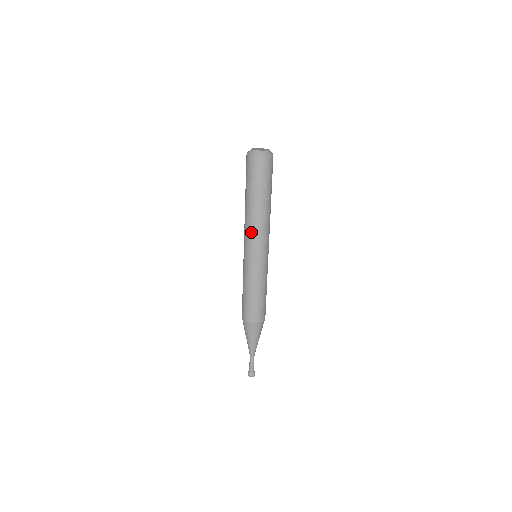
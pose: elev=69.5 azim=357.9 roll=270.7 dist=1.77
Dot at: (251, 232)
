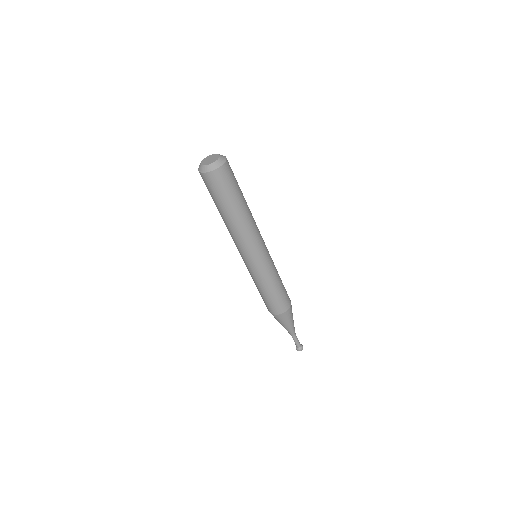
Dot at: (243, 242)
